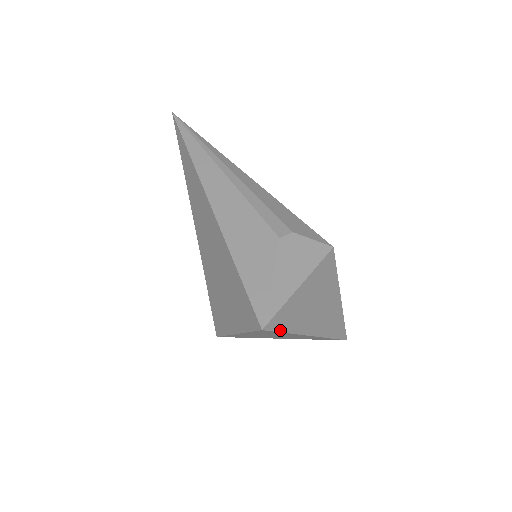
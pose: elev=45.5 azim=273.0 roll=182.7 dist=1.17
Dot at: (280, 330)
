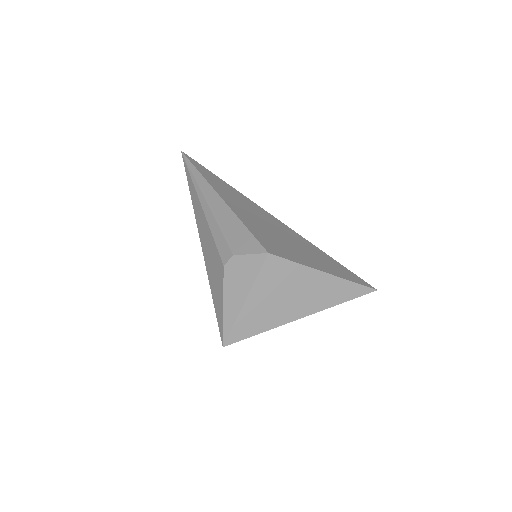
Dot at: (248, 336)
